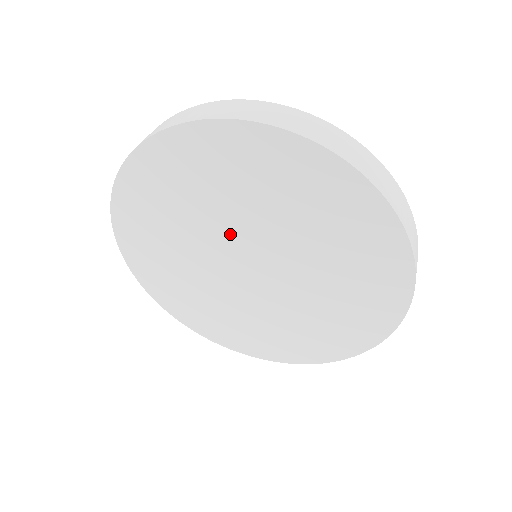
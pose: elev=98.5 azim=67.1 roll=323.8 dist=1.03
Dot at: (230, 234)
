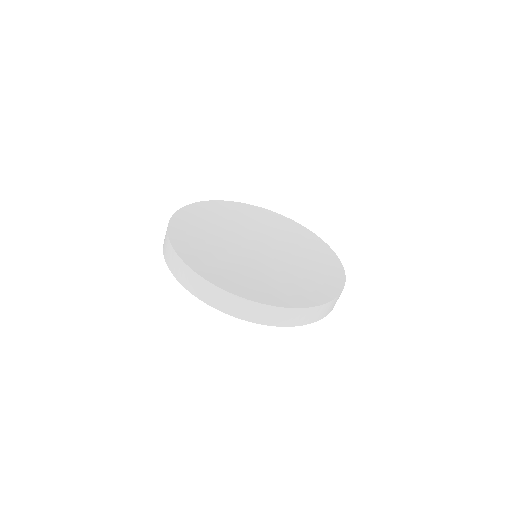
Dot at: occluded
